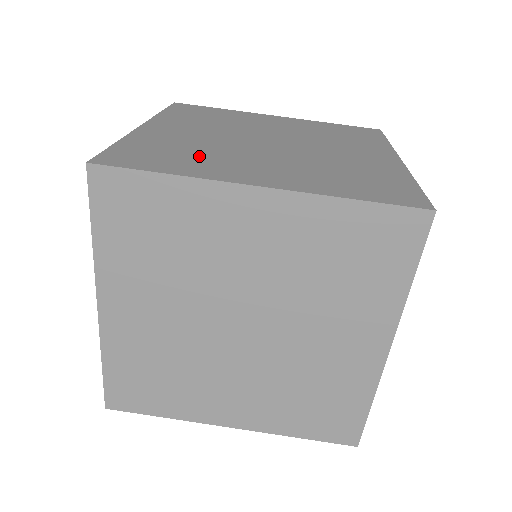
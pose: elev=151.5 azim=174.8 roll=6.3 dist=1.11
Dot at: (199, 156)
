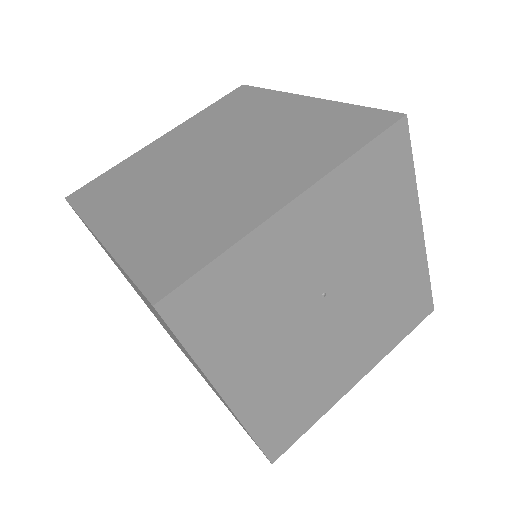
Dot at: (126, 190)
